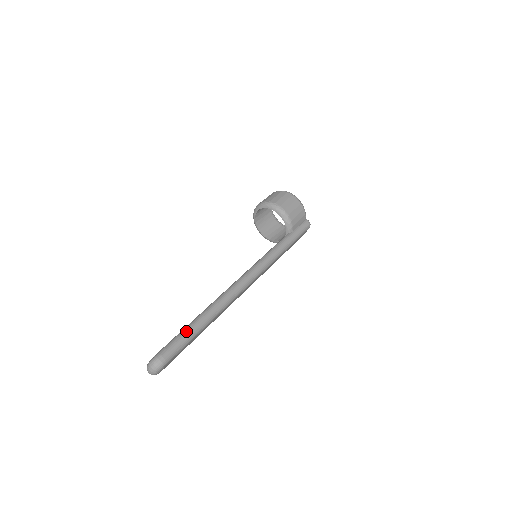
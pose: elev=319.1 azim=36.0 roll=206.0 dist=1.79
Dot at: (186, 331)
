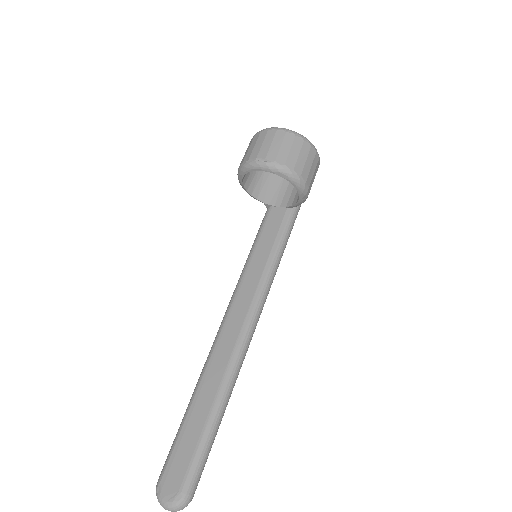
Dot at: (210, 441)
